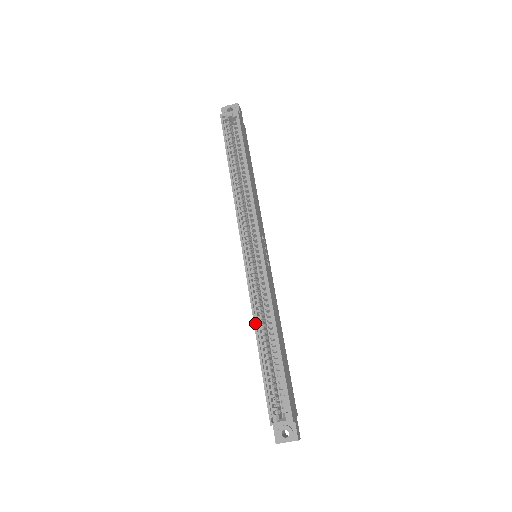
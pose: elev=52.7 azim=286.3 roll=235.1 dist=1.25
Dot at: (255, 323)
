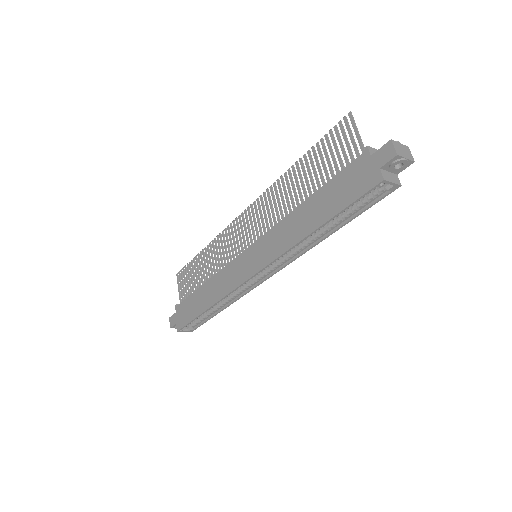
Dot at: occluded
